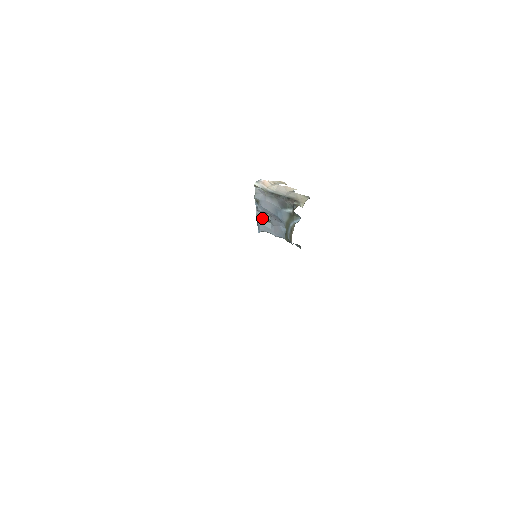
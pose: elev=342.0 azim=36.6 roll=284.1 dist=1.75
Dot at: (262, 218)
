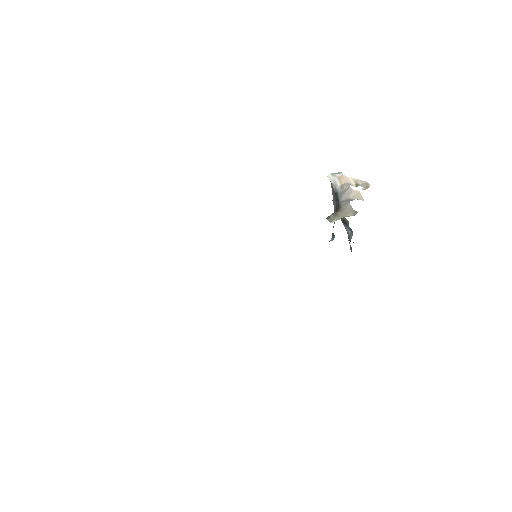
Dot at: (346, 223)
